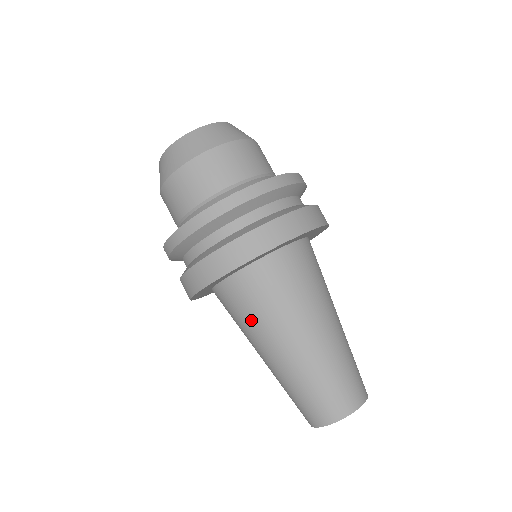
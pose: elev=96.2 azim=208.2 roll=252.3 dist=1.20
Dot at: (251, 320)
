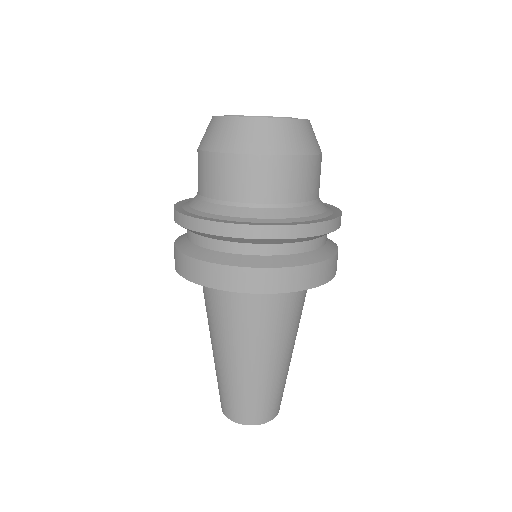
Dot at: occluded
